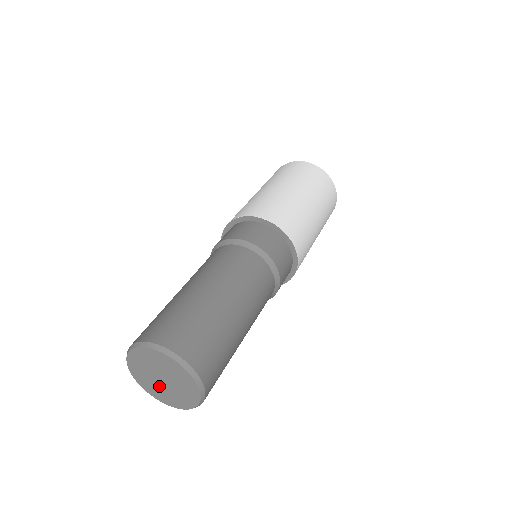
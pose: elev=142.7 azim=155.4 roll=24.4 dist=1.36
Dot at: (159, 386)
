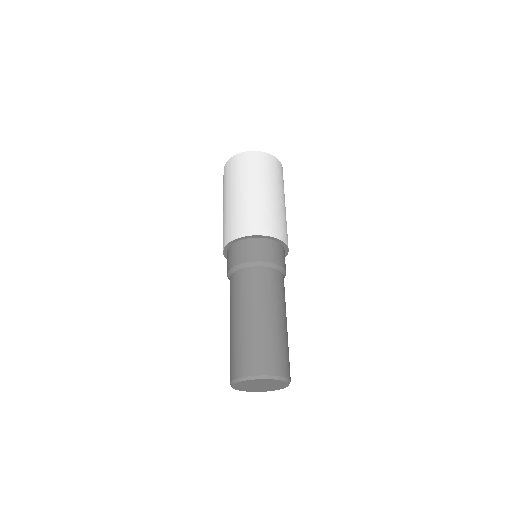
Dot at: (251, 387)
